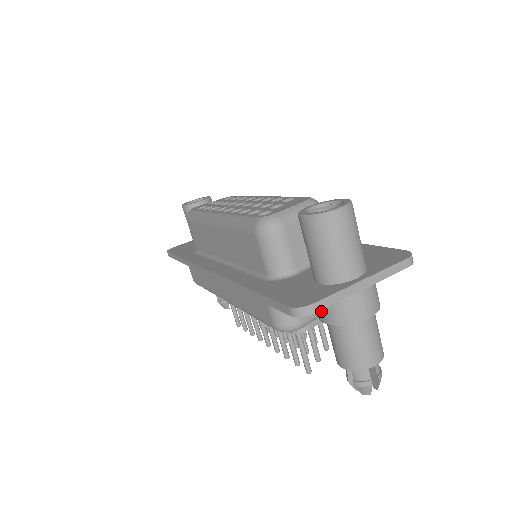
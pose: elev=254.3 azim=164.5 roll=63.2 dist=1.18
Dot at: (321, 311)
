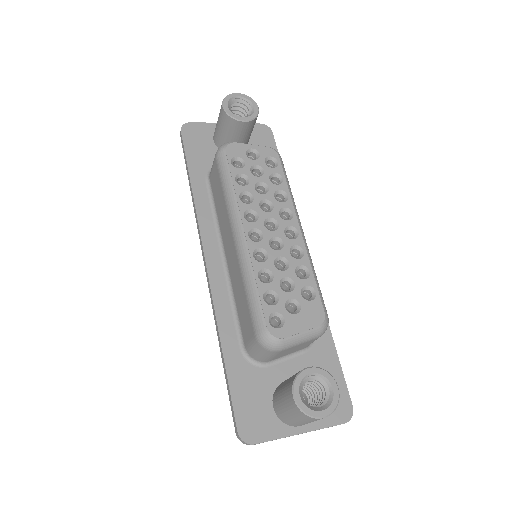
Dot at: occluded
